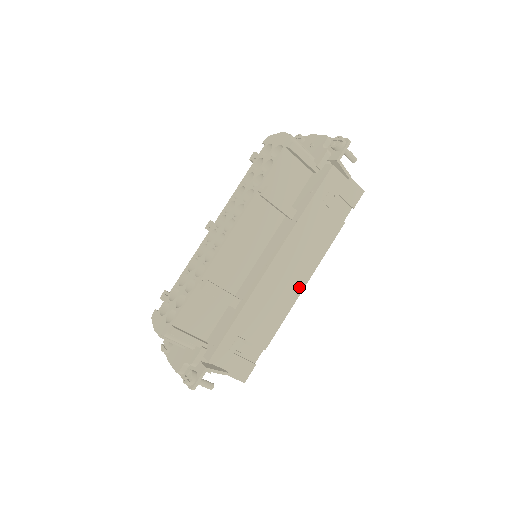
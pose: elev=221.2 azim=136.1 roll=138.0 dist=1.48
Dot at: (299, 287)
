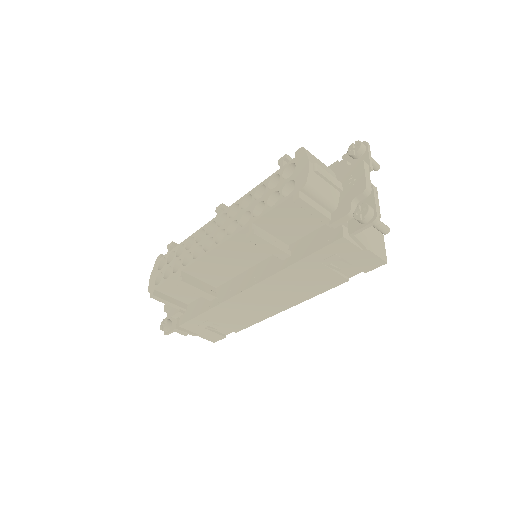
Dot at: (278, 309)
